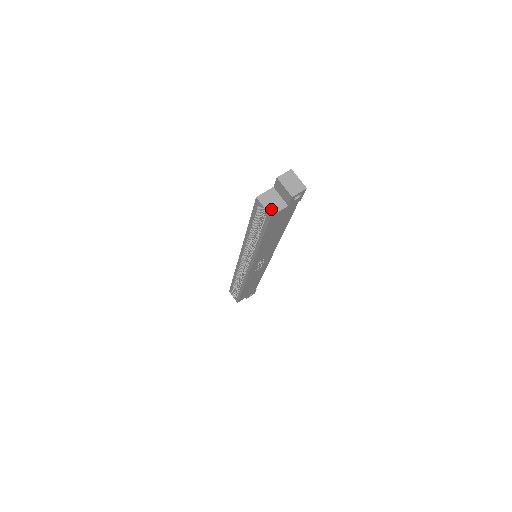
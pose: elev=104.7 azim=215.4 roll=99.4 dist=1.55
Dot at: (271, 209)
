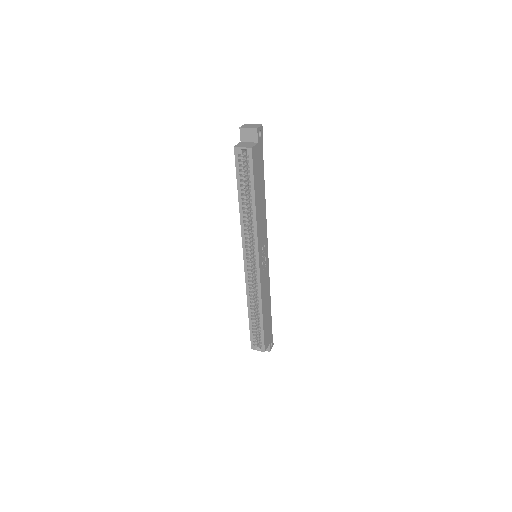
Dot at: (248, 146)
